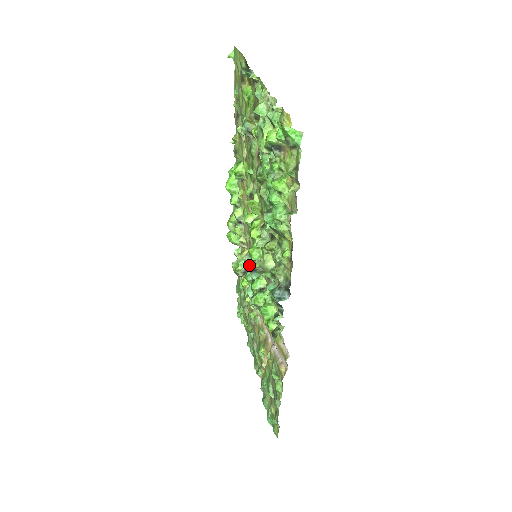
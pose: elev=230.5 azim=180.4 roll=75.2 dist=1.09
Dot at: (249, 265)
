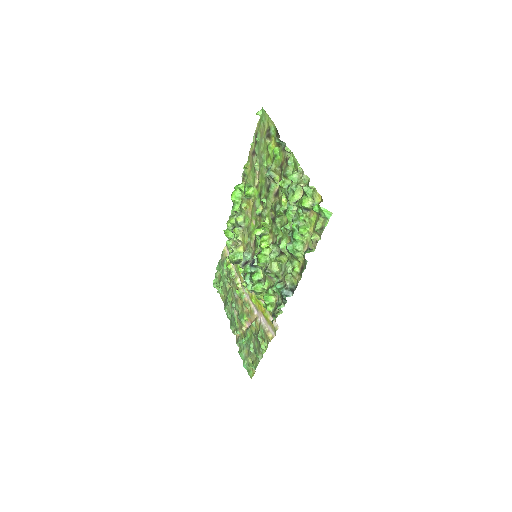
Dot at: (247, 260)
